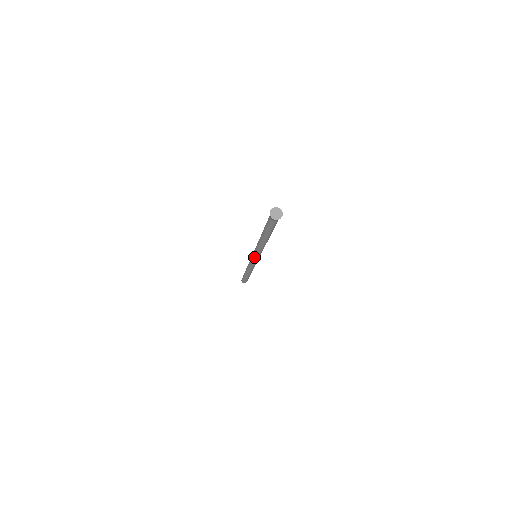
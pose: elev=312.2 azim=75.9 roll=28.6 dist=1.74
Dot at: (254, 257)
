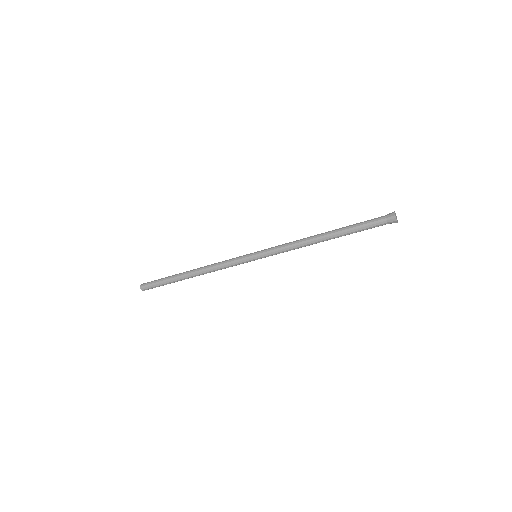
Dot at: (261, 257)
